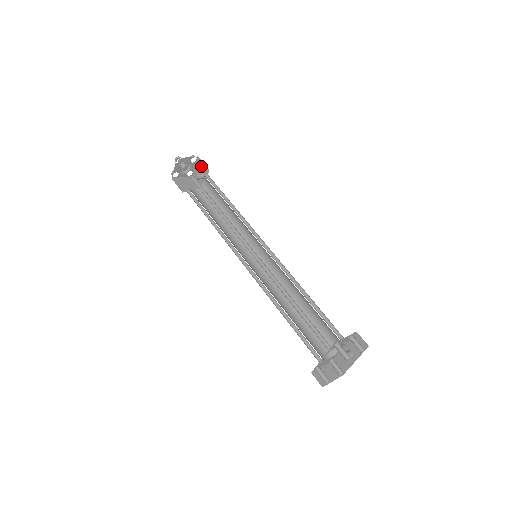
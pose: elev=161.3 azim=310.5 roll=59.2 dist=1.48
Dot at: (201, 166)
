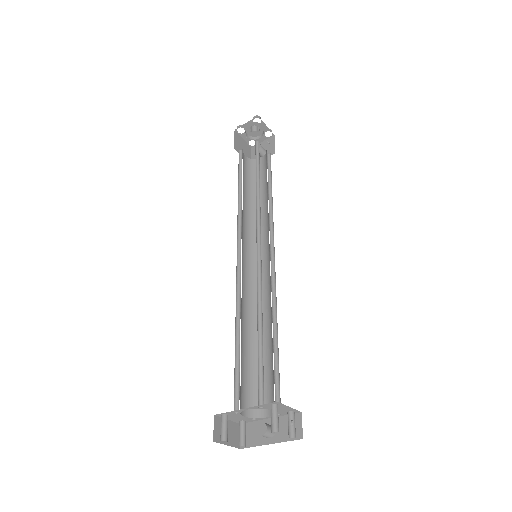
Dot at: (270, 145)
